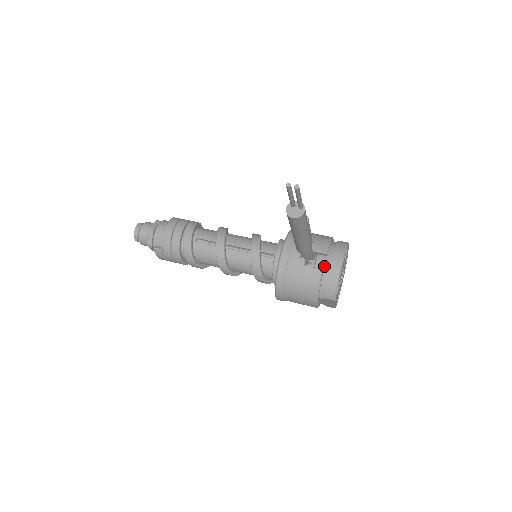
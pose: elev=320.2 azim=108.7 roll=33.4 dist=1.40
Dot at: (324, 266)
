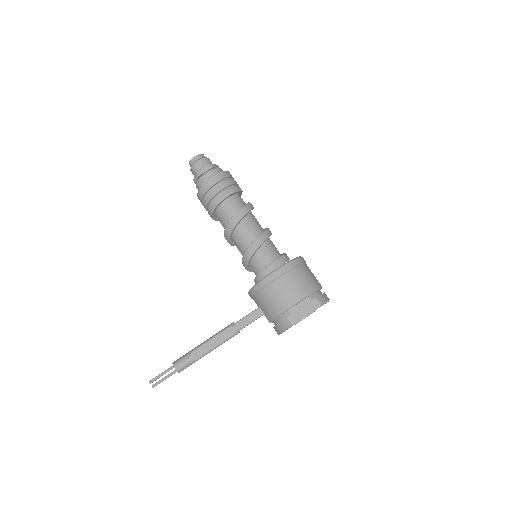
Dot at: occluded
